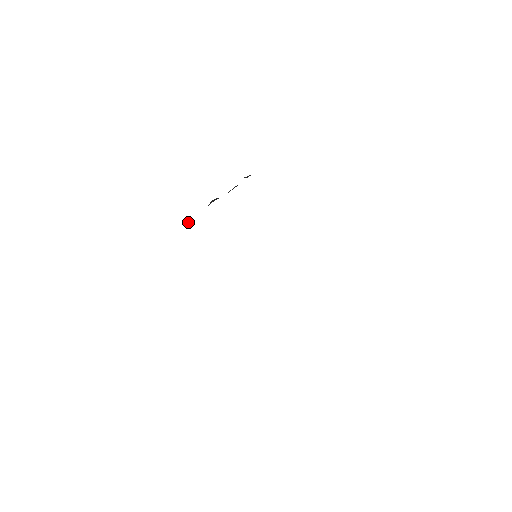
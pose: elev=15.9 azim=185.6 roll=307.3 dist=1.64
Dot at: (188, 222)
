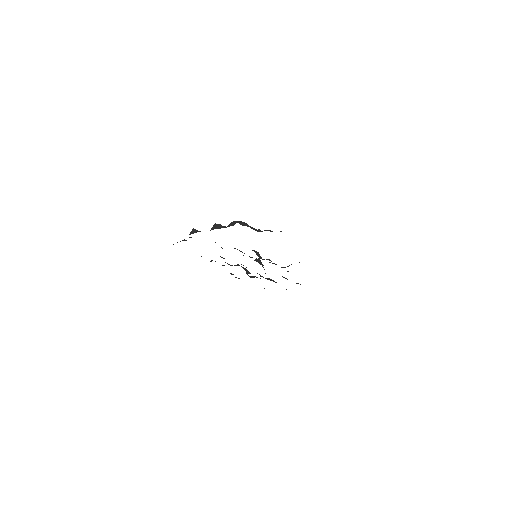
Dot at: (195, 231)
